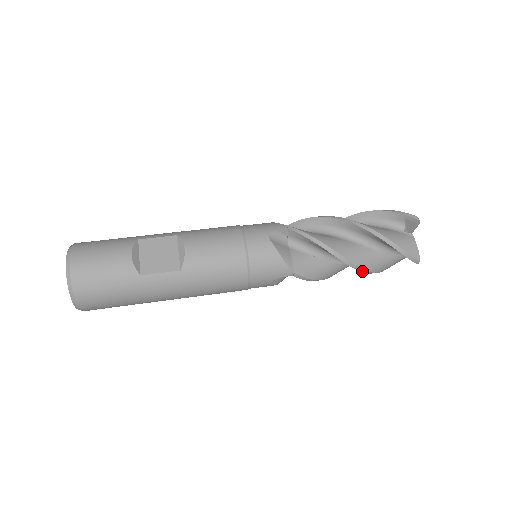
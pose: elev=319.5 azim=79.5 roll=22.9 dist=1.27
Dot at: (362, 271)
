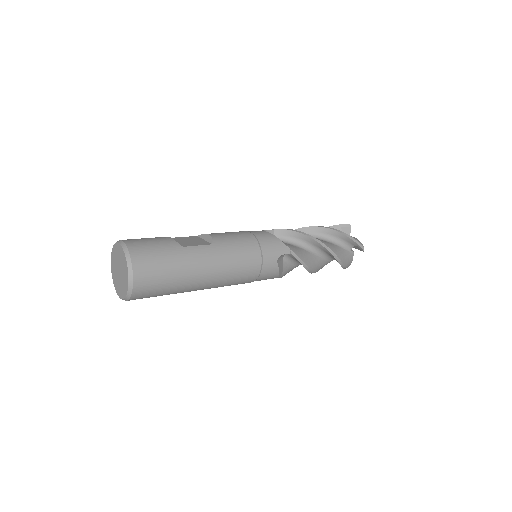
Dot at: (333, 254)
